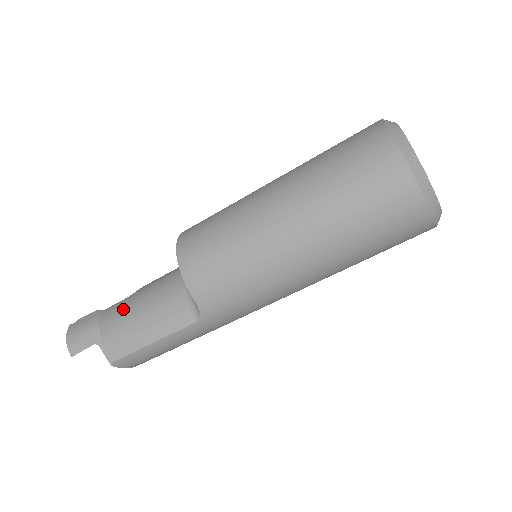
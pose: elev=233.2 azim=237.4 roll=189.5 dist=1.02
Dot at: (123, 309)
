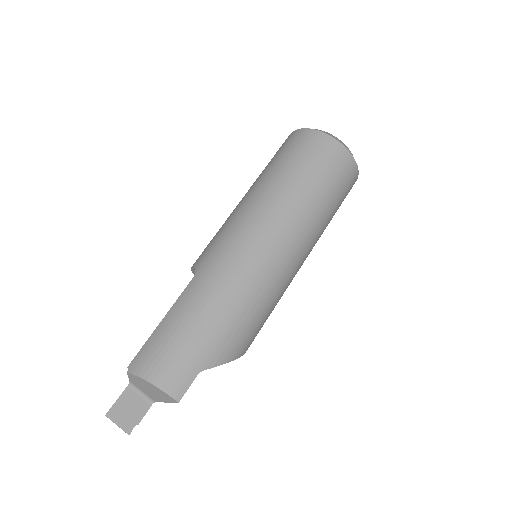
Dot at: occluded
